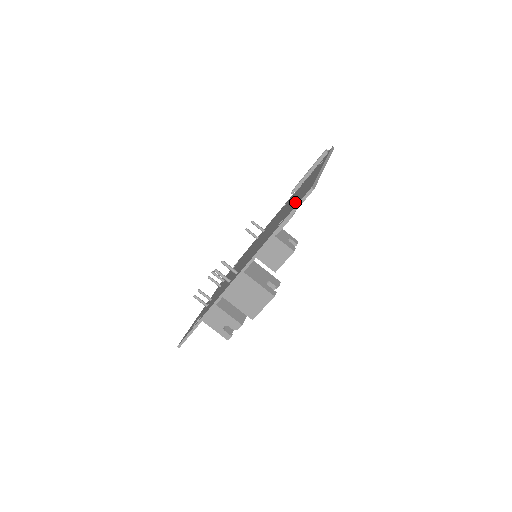
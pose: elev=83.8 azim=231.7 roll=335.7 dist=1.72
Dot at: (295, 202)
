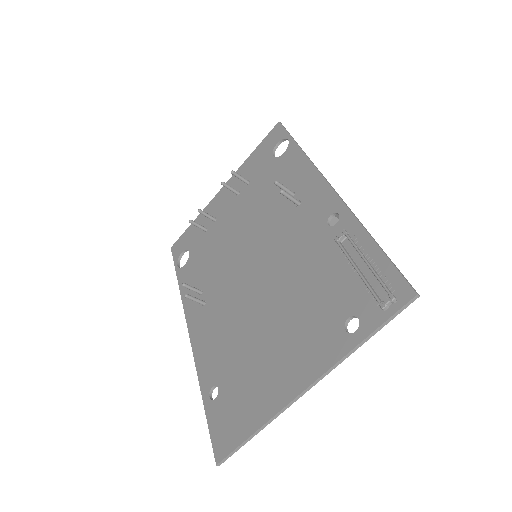
Dot at: (236, 394)
